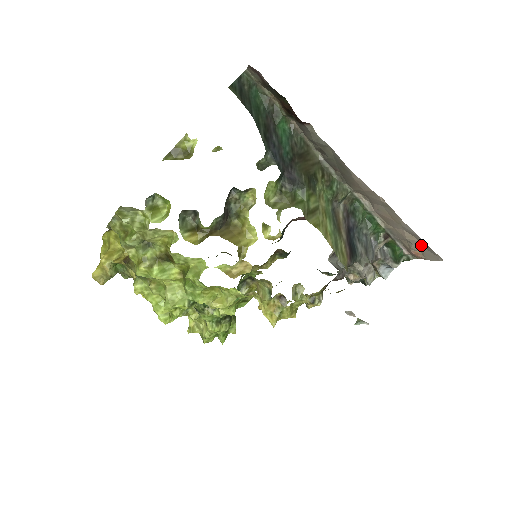
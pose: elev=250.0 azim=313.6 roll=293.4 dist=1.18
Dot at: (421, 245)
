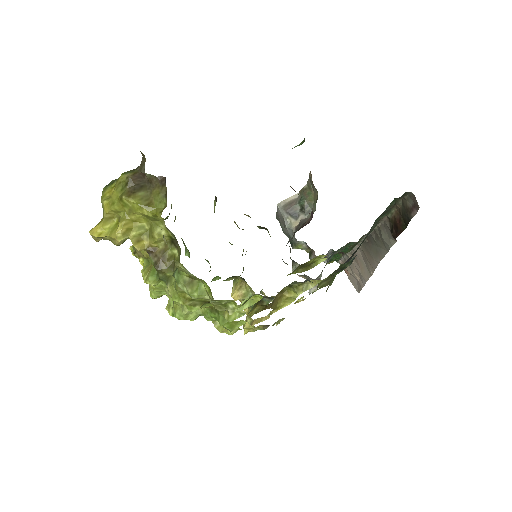
Dot at: (357, 280)
